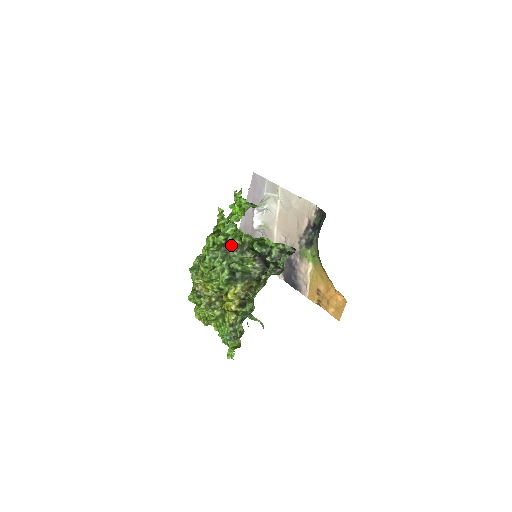
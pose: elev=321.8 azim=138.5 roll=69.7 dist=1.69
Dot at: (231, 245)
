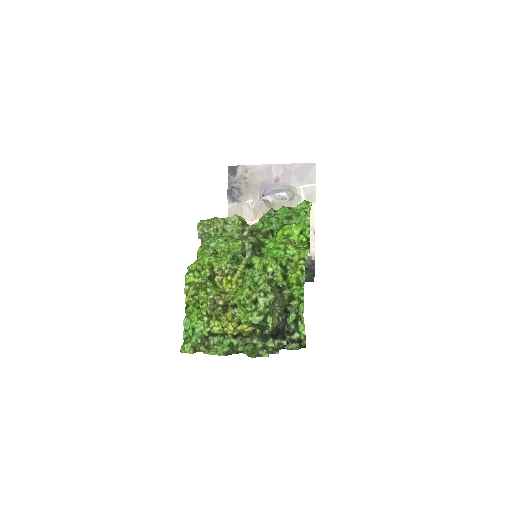
Dot at: (282, 296)
